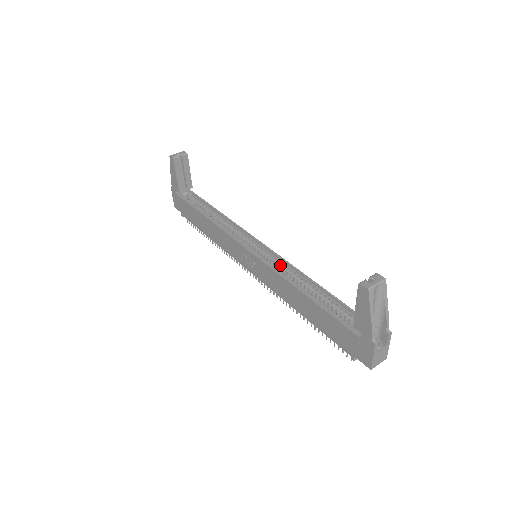
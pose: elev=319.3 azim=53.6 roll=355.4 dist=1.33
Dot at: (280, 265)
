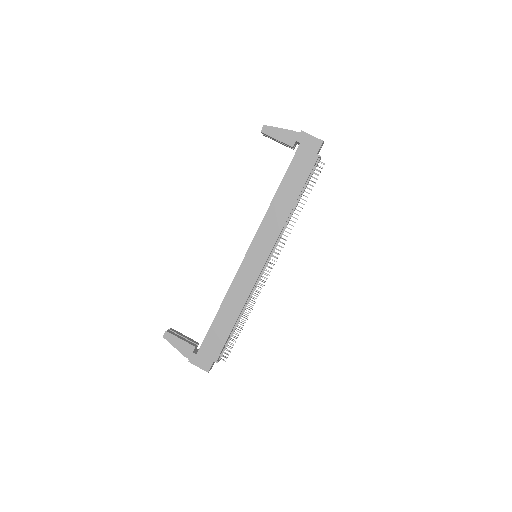
Dot at: occluded
